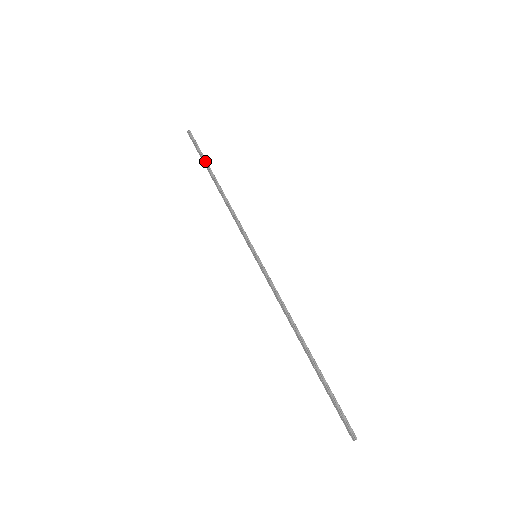
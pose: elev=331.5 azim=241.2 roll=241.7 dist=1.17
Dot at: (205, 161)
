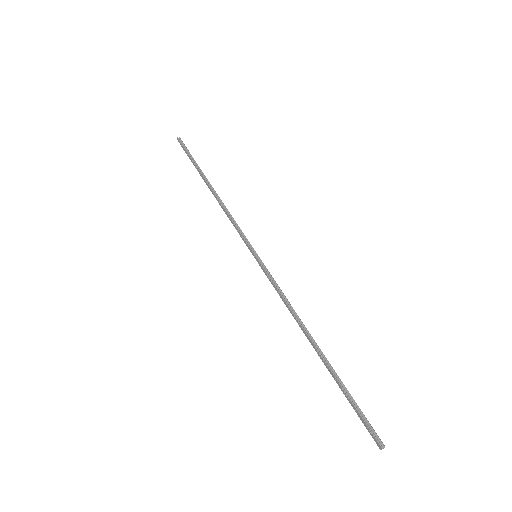
Dot at: (197, 165)
